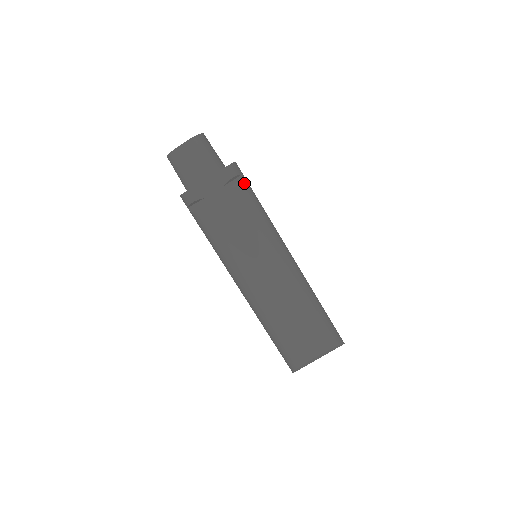
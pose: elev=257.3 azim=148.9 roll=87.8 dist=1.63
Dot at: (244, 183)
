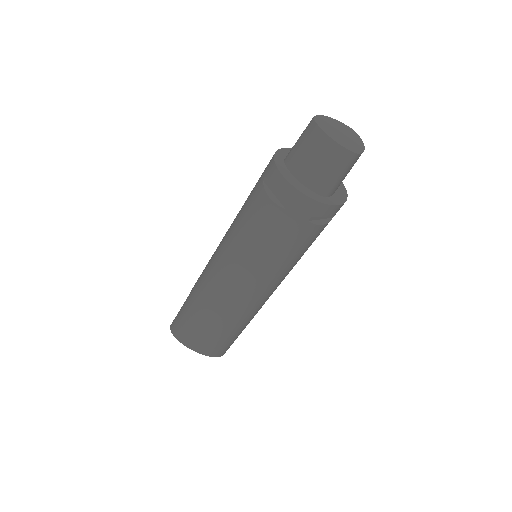
Dot at: occluded
